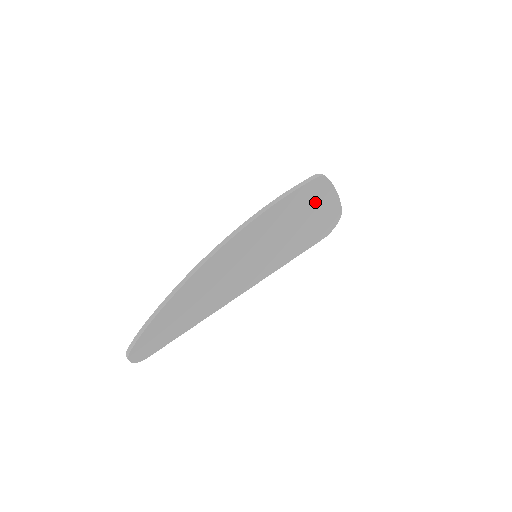
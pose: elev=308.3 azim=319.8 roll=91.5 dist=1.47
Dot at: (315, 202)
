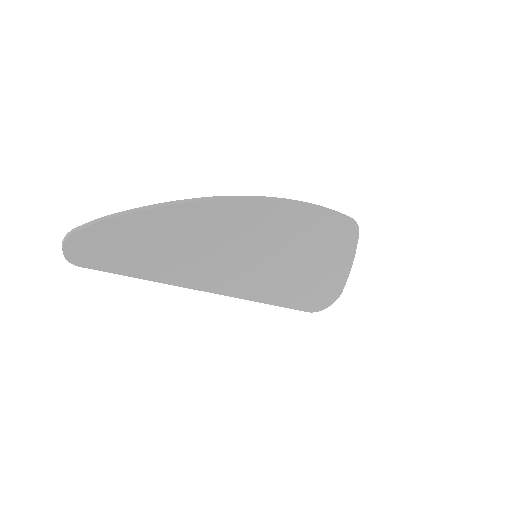
Dot at: (334, 251)
